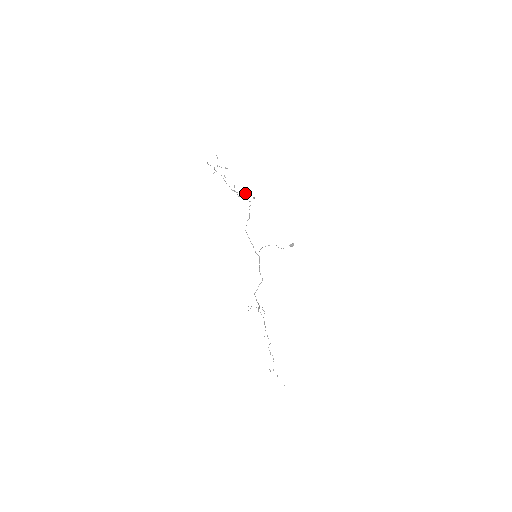
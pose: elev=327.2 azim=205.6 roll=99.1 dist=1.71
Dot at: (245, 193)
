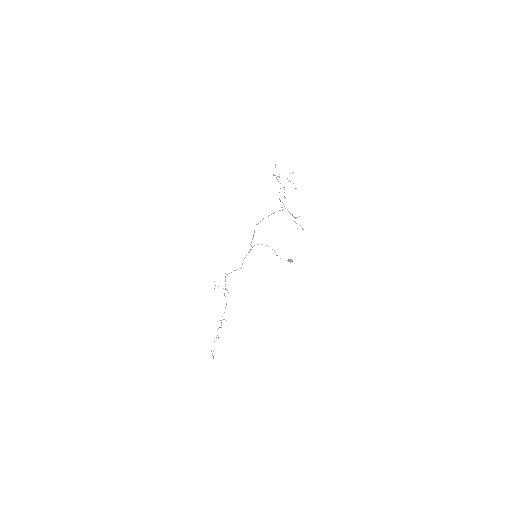
Dot at: occluded
